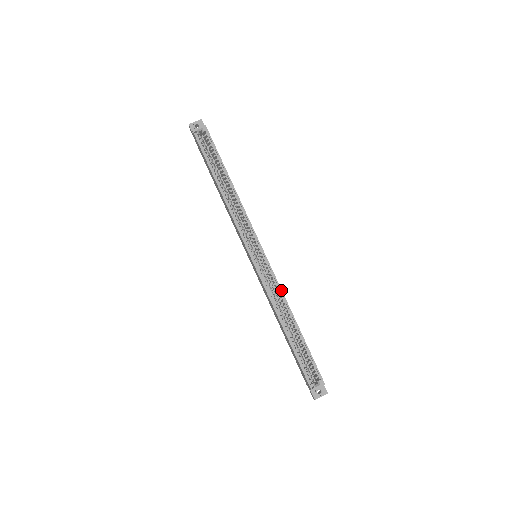
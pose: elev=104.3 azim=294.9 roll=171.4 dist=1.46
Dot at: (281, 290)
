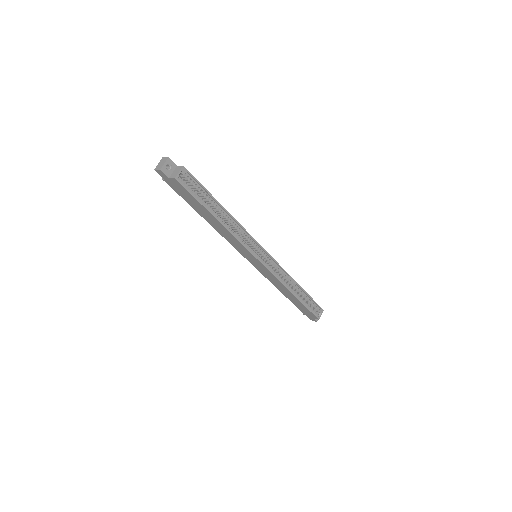
Dot at: (285, 271)
